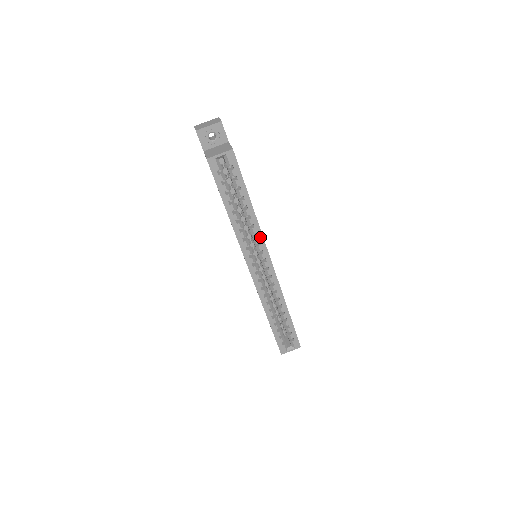
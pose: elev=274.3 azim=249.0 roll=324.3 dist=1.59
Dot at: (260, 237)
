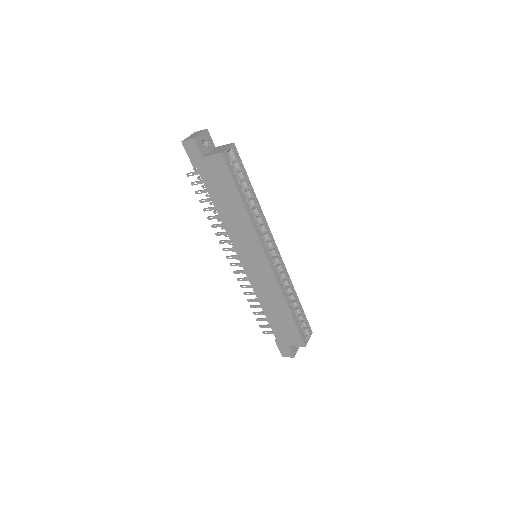
Dot at: (266, 225)
